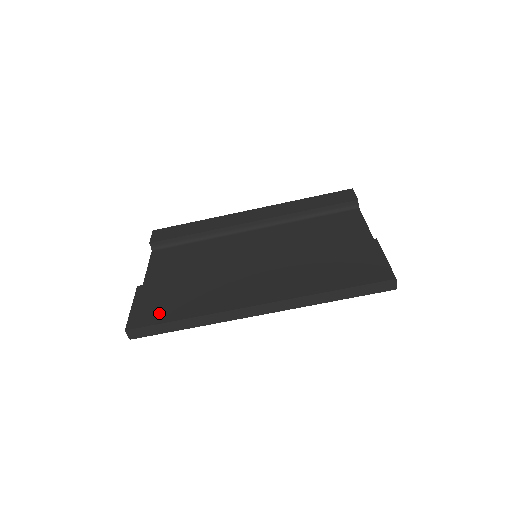
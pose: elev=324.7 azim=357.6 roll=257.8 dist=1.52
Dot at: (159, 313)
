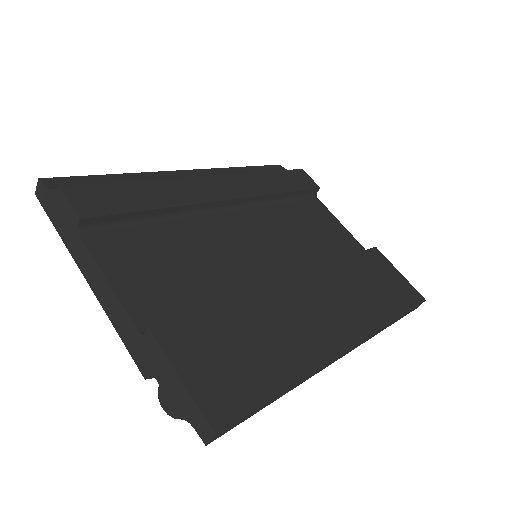
Dot at: (244, 383)
